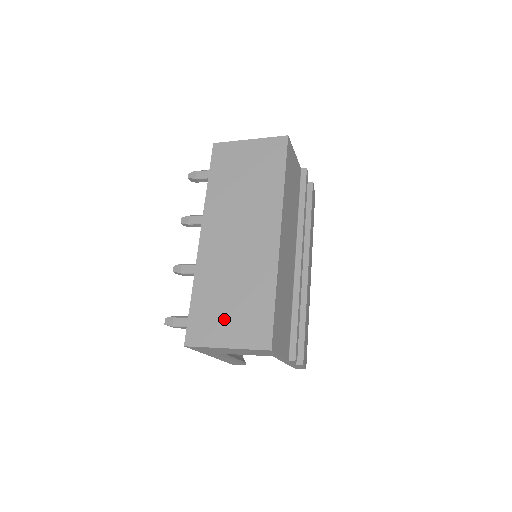
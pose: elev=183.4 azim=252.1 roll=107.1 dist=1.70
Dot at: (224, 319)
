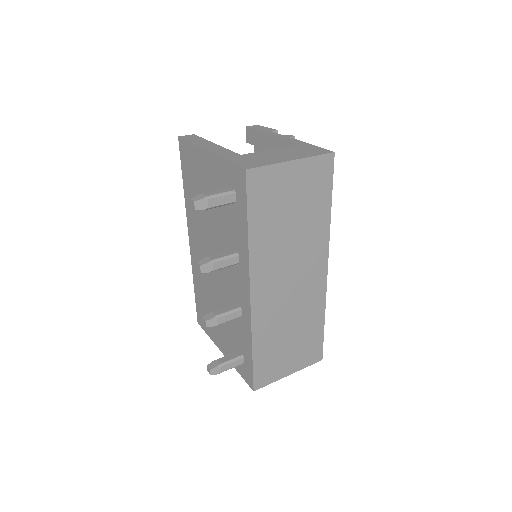
Dot at: (285, 357)
